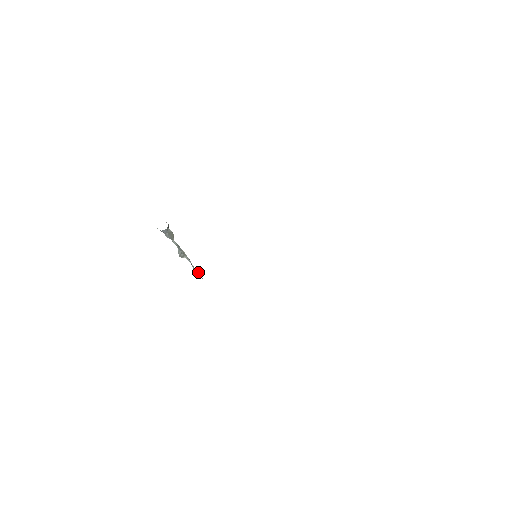
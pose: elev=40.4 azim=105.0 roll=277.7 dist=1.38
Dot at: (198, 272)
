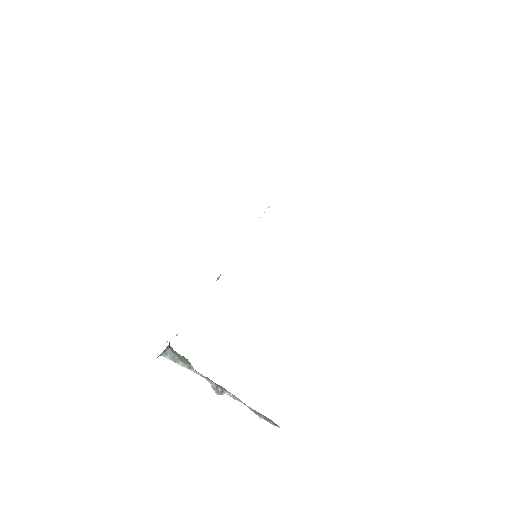
Dot at: (264, 416)
